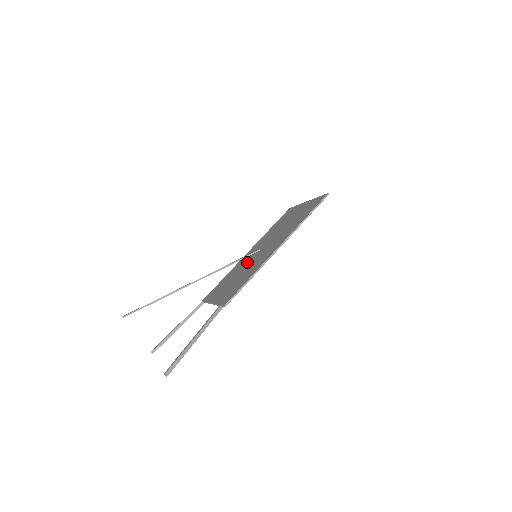
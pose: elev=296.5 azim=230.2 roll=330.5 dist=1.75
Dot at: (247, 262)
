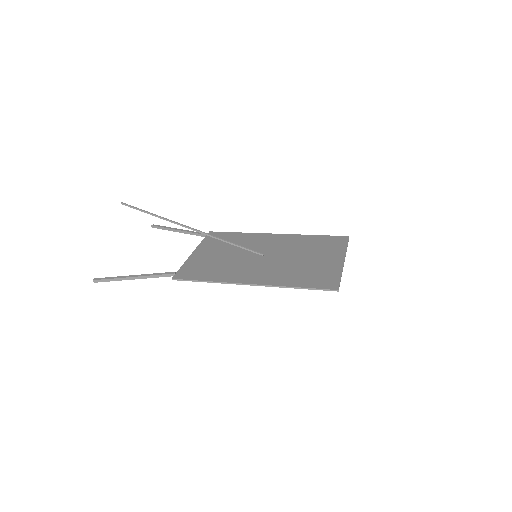
Dot at: occluded
